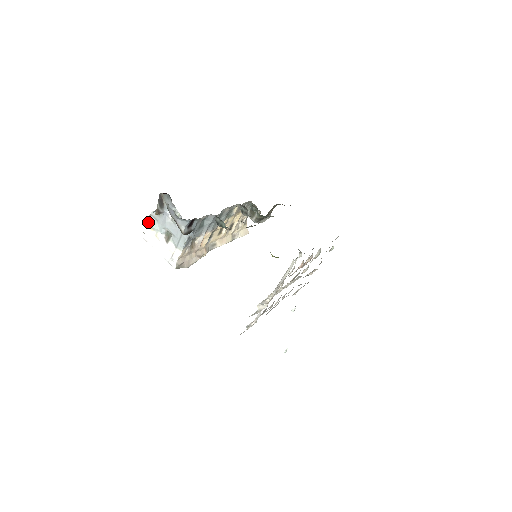
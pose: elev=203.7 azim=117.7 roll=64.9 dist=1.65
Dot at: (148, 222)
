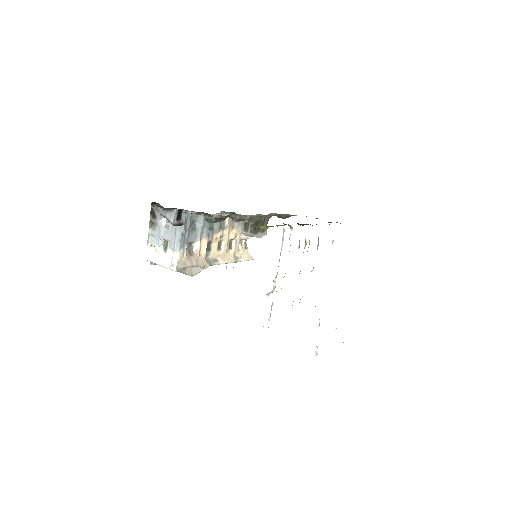
Dot at: (148, 243)
